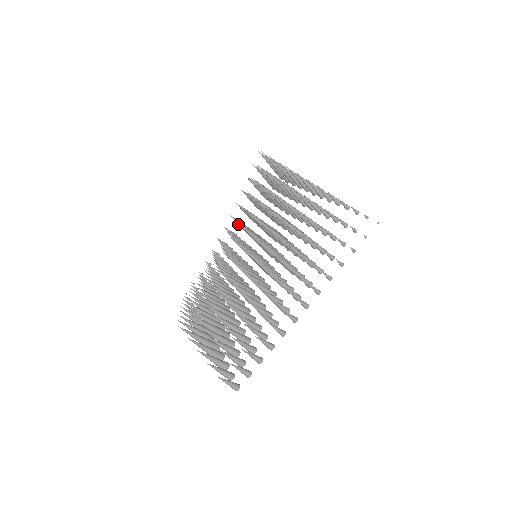
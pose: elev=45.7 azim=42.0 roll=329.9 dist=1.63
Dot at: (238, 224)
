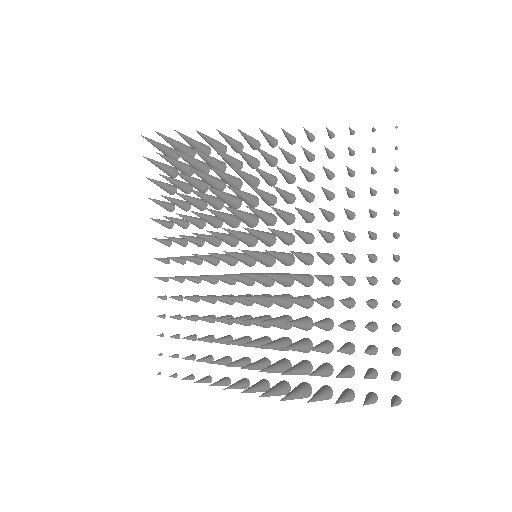
Dot at: occluded
